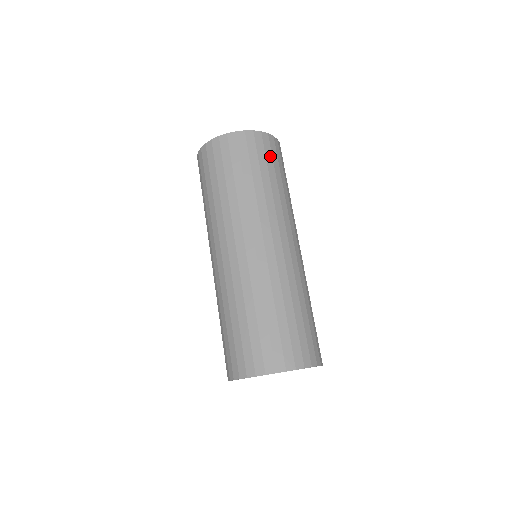
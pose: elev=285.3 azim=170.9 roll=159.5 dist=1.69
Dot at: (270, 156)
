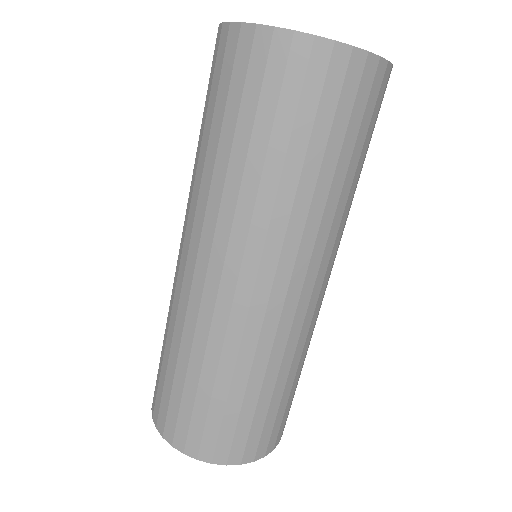
Dot at: (374, 119)
